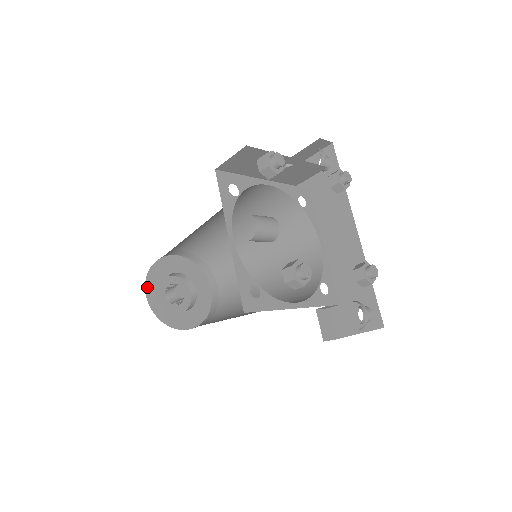
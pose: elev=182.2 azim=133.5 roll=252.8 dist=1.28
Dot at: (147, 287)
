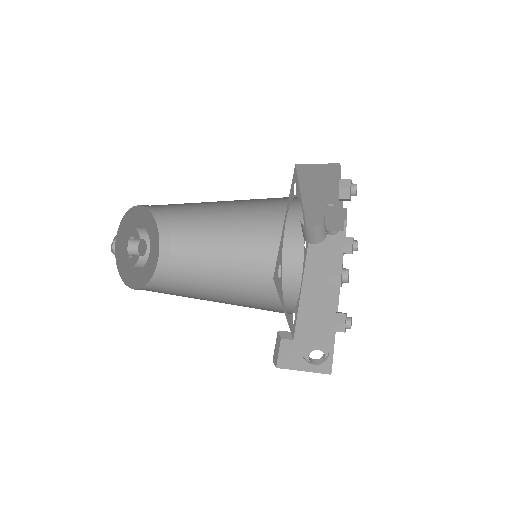
Dot at: (124, 219)
